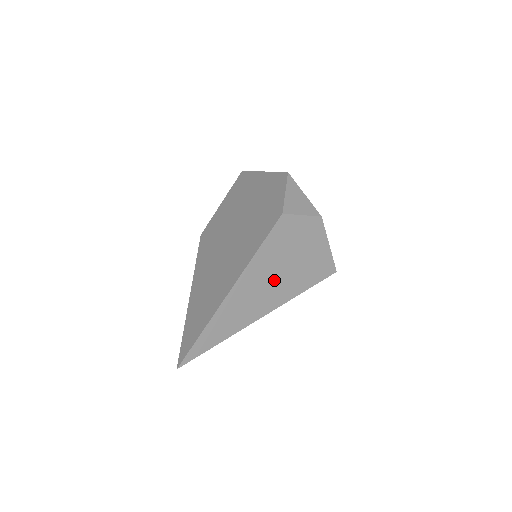
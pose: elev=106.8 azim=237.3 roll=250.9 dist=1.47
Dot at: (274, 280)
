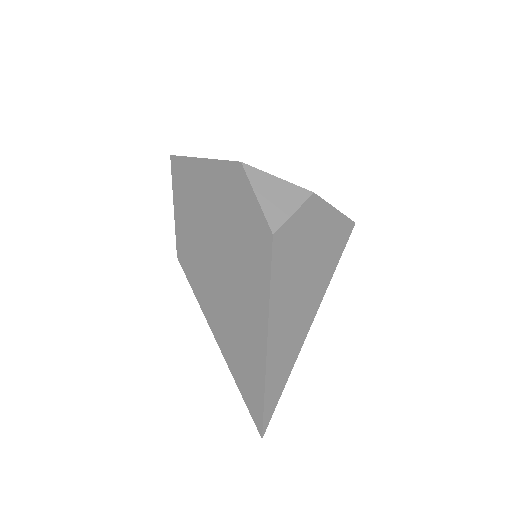
Dot at: (301, 294)
